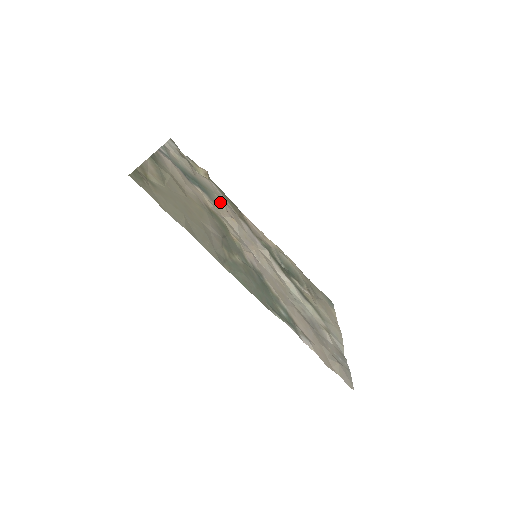
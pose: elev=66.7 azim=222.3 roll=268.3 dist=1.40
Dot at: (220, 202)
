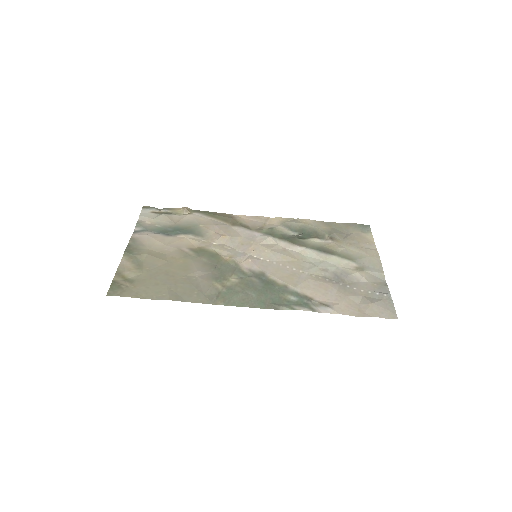
Dot at: (206, 229)
